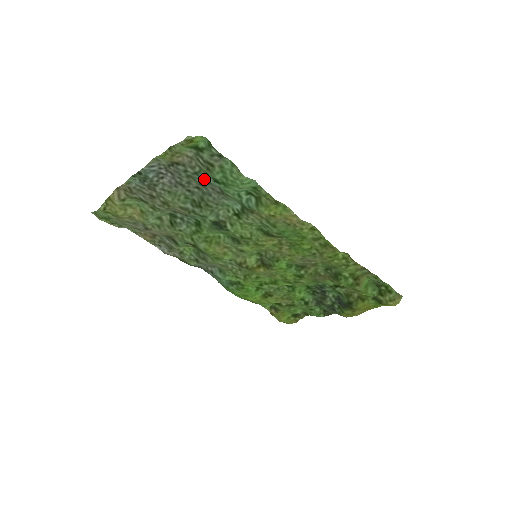
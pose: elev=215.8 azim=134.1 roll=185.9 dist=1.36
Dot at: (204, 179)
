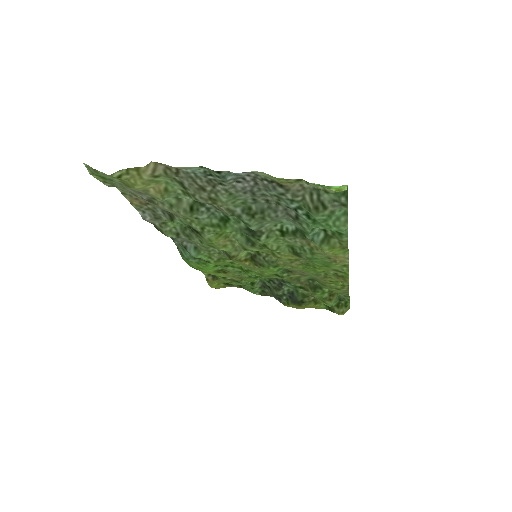
Dot at: (293, 206)
